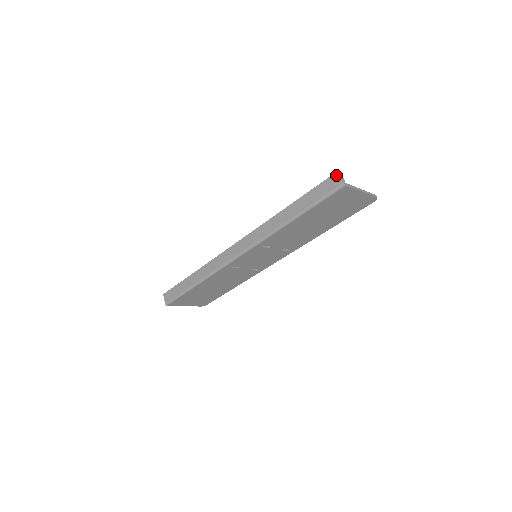
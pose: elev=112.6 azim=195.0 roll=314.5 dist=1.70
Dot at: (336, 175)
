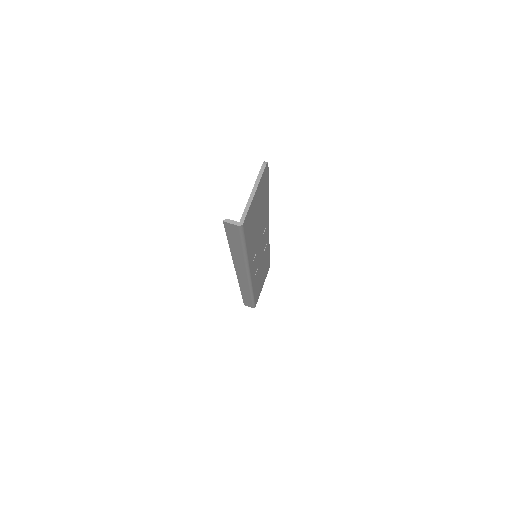
Dot at: (226, 225)
